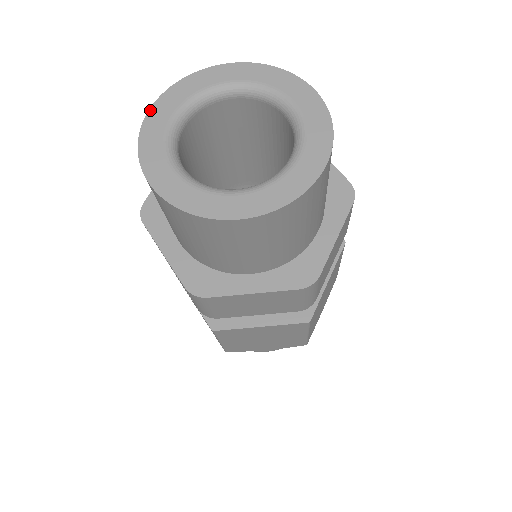
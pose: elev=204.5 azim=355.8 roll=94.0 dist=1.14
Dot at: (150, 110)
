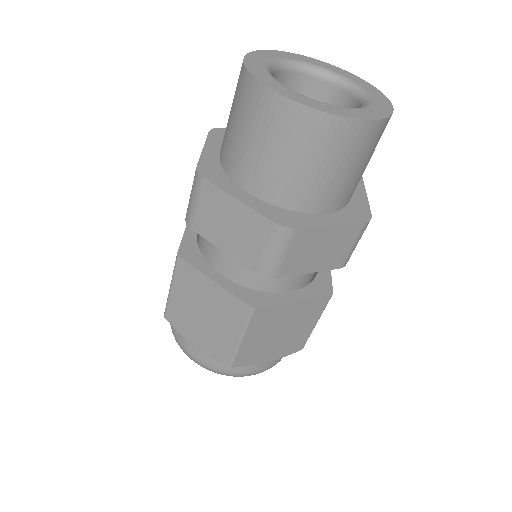
Dot at: (244, 60)
